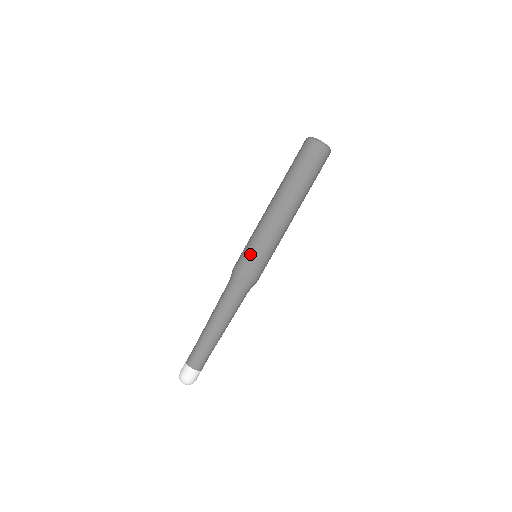
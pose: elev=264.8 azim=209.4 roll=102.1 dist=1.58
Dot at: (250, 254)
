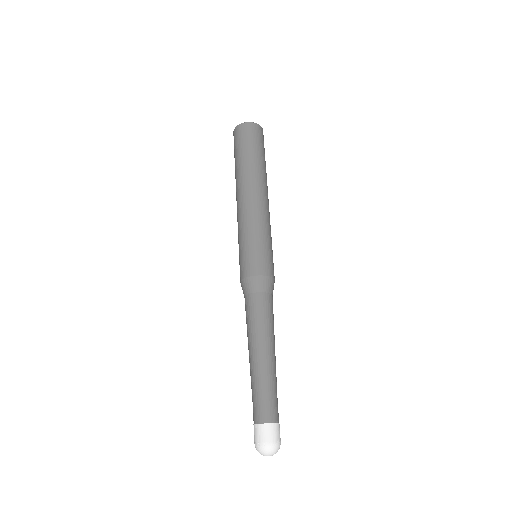
Dot at: (265, 250)
